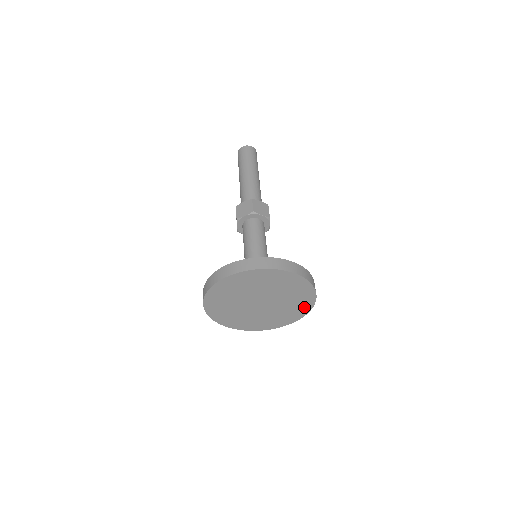
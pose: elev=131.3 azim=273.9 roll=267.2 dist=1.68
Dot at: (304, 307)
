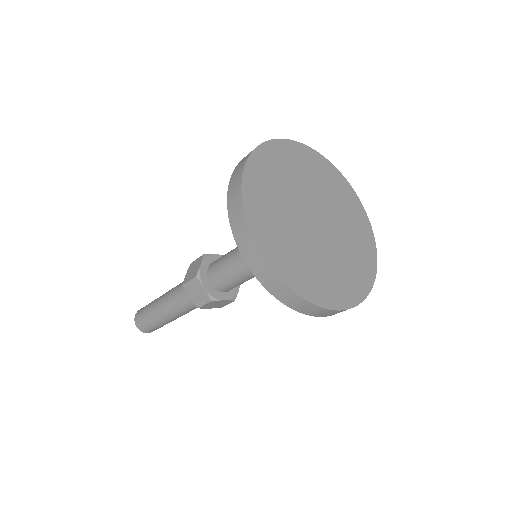
Dot at: (358, 213)
